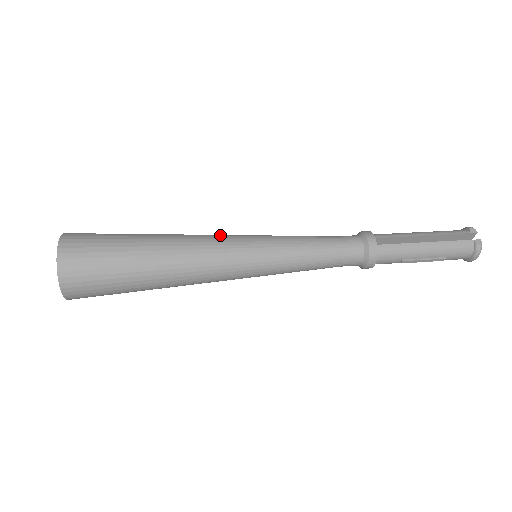
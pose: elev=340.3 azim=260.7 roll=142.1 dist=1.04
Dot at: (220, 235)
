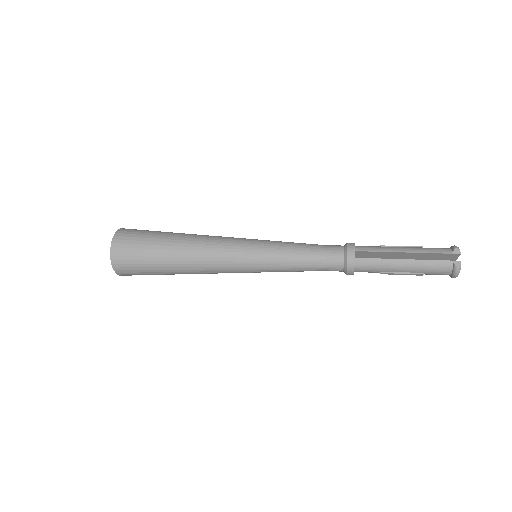
Dot at: (227, 239)
